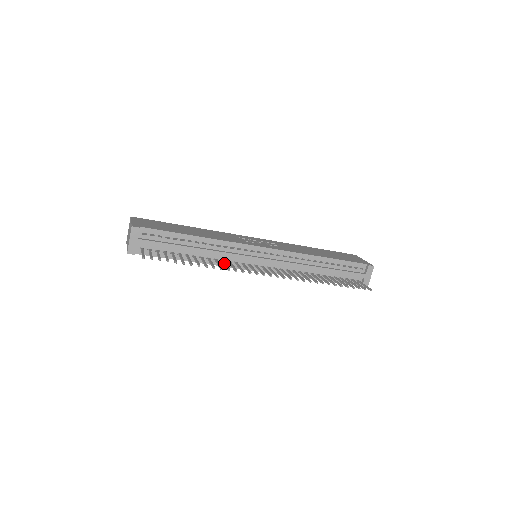
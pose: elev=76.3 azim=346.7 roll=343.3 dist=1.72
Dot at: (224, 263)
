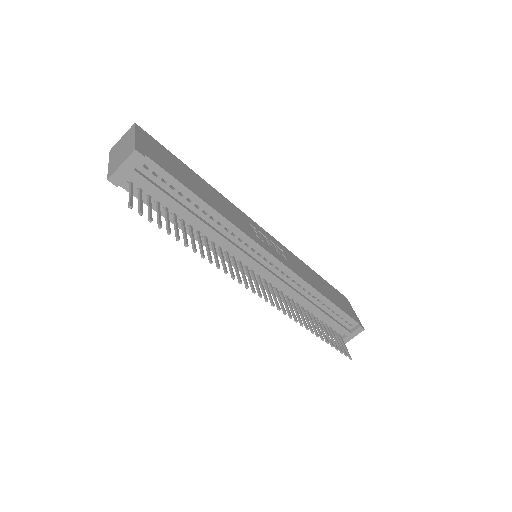
Dot at: (222, 256)
